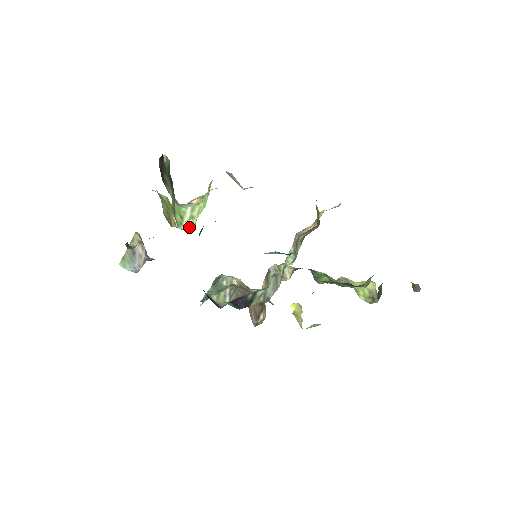
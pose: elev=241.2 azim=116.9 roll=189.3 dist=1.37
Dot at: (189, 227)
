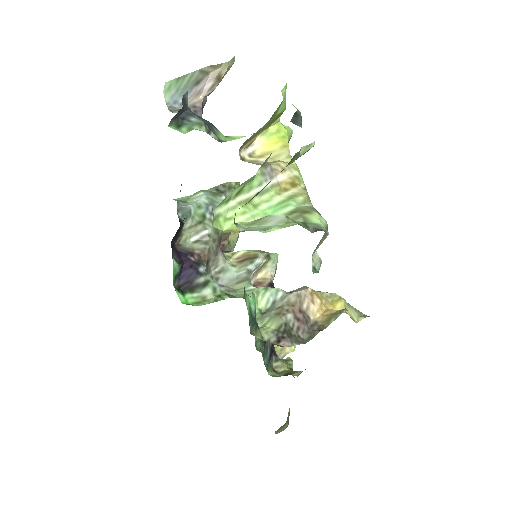
Dot at: (227, 215)
